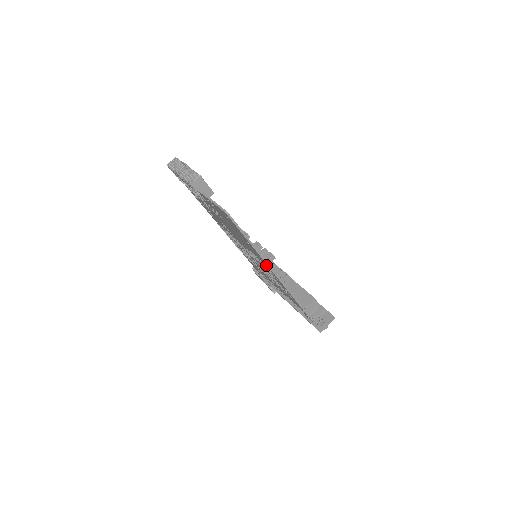
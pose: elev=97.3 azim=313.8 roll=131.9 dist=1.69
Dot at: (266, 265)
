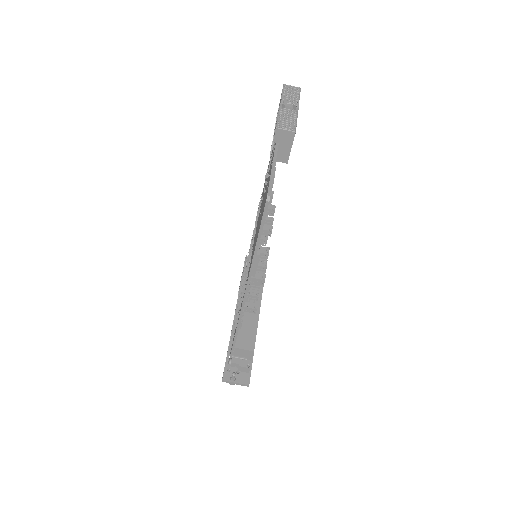
Dot at: occluded
